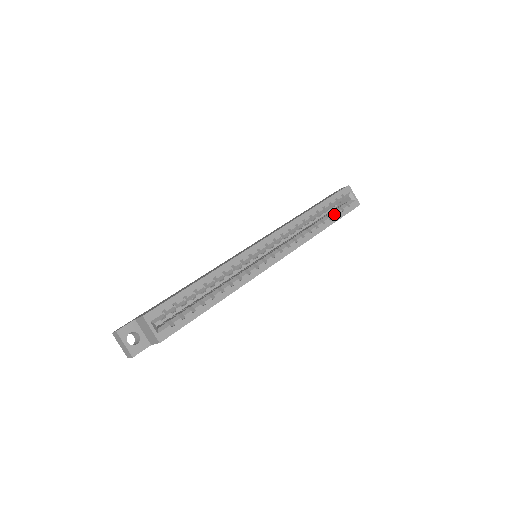
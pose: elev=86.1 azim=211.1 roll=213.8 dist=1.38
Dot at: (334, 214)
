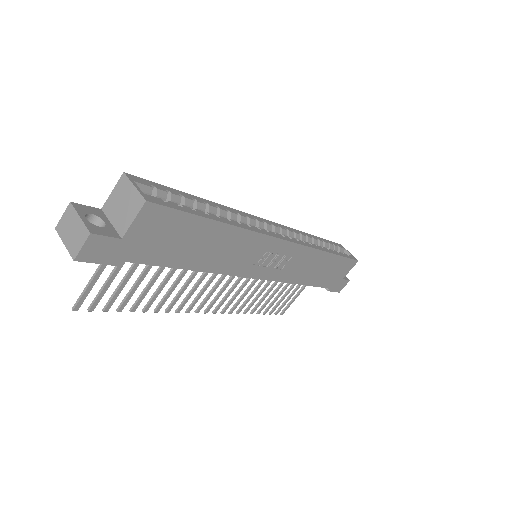
Dot at: occluded
